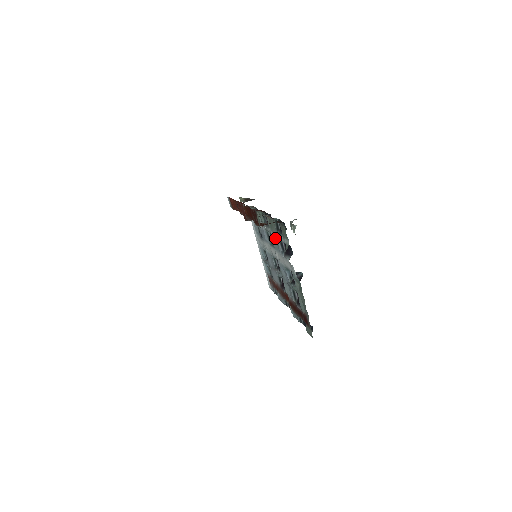
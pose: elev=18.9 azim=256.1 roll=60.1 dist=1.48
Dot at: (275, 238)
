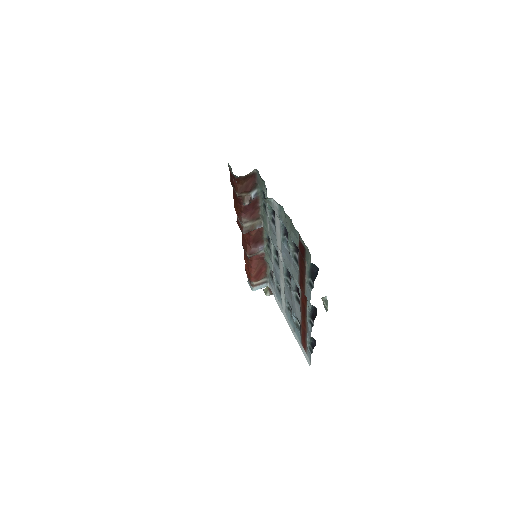
Dot at: (270, 228)
